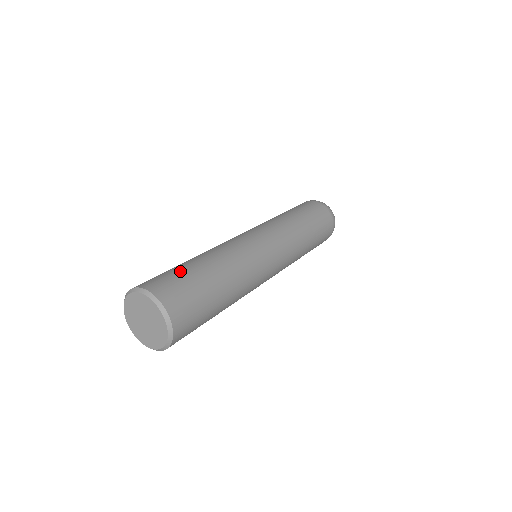
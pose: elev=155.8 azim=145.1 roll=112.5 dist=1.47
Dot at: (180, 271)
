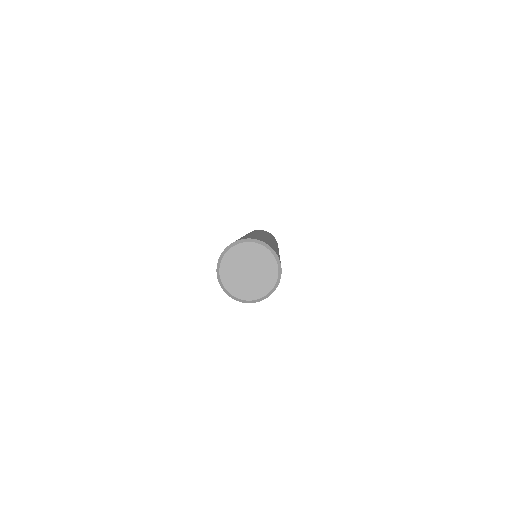
Dot at: occluded
